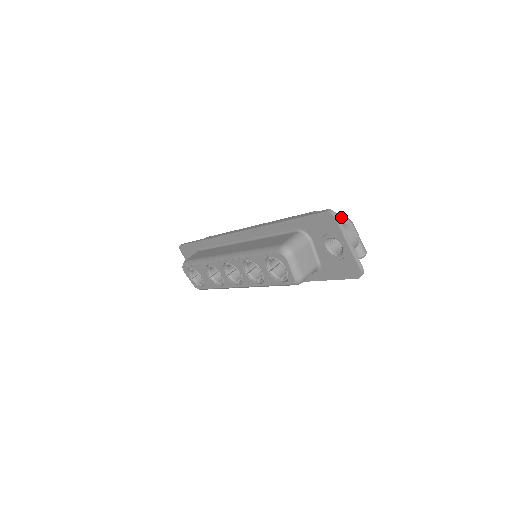
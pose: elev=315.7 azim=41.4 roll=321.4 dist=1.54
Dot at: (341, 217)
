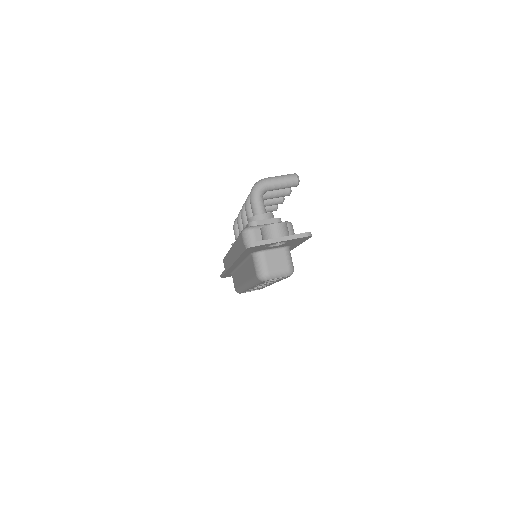
Dot at: (255, 192)
